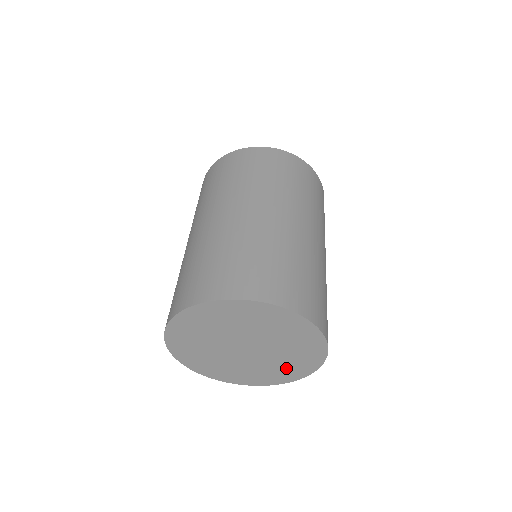
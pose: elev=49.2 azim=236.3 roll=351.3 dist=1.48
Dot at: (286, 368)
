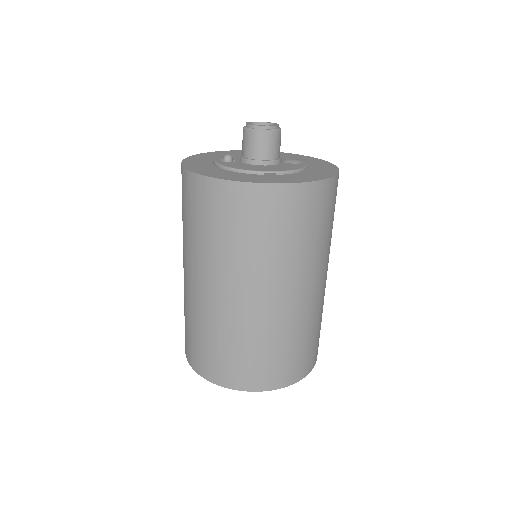
Dot at: occluded
